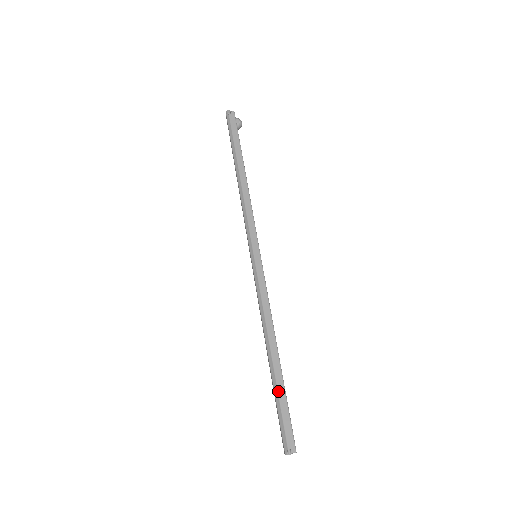
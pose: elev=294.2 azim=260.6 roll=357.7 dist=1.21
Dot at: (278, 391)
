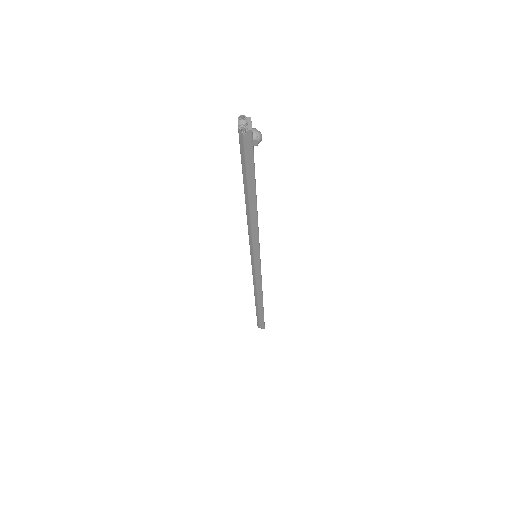
Dot at: (259, 314)
